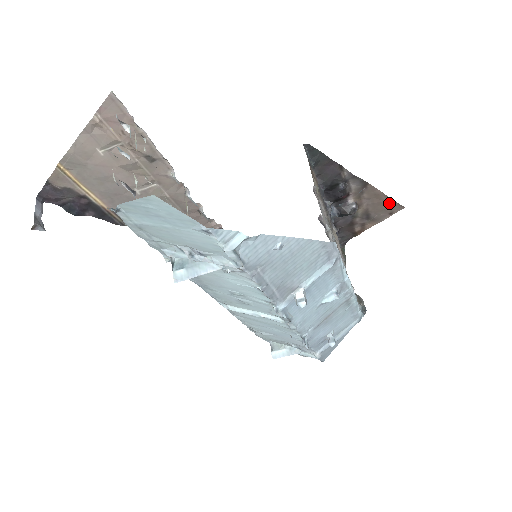
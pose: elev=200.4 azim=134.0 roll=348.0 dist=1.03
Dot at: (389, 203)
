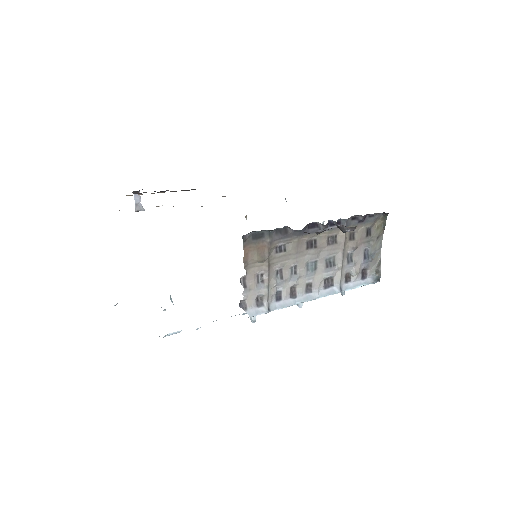
Dot at: occluded
